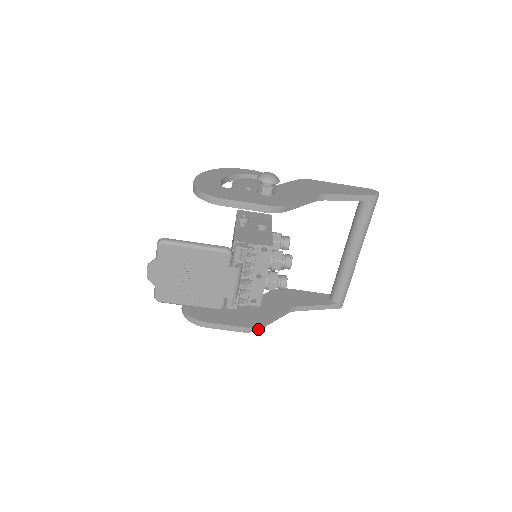
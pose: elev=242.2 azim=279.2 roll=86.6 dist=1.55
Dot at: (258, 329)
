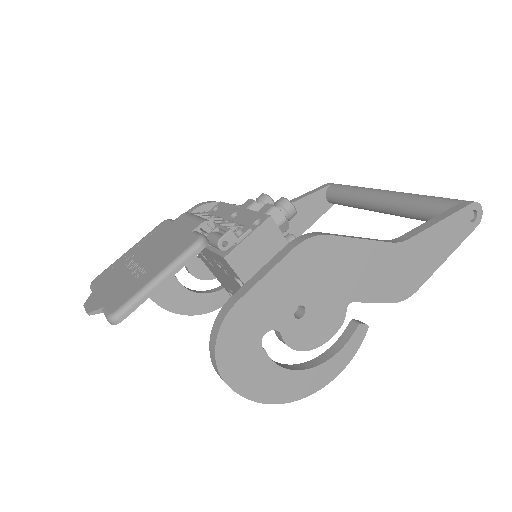
Dot at: (321, 235)
